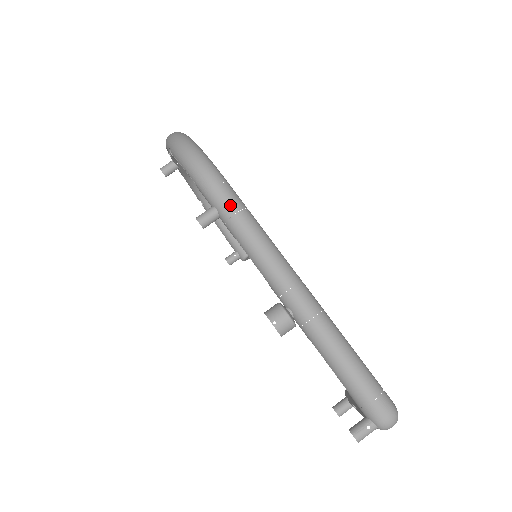
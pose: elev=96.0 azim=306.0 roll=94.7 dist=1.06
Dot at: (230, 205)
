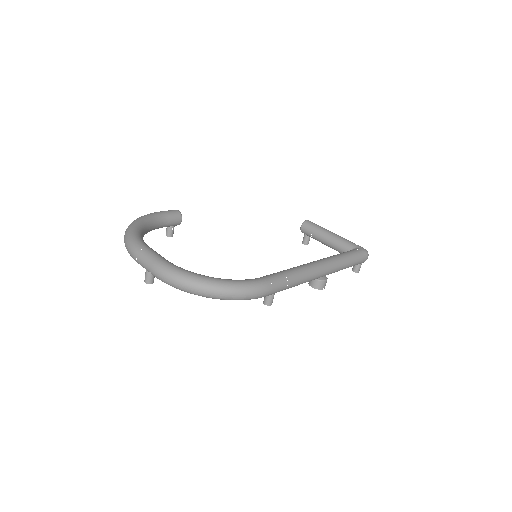
Dot at: (283, 287)
